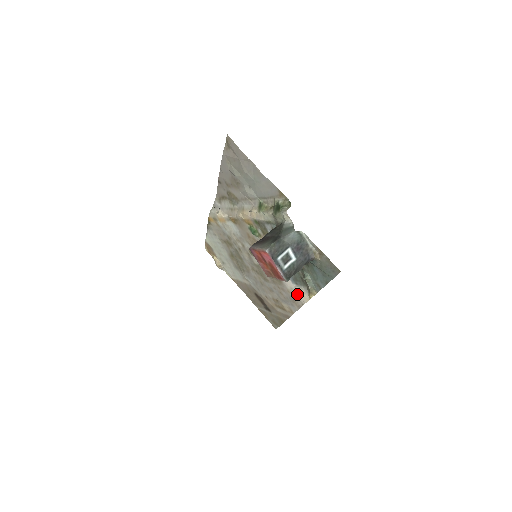
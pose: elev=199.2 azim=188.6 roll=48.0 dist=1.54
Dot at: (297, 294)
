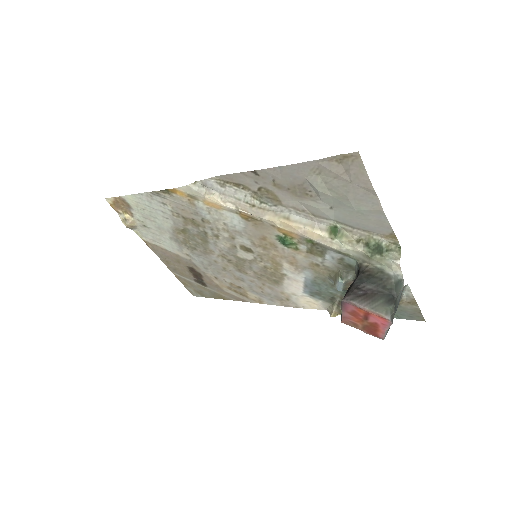
Dot at: (299, 300)
